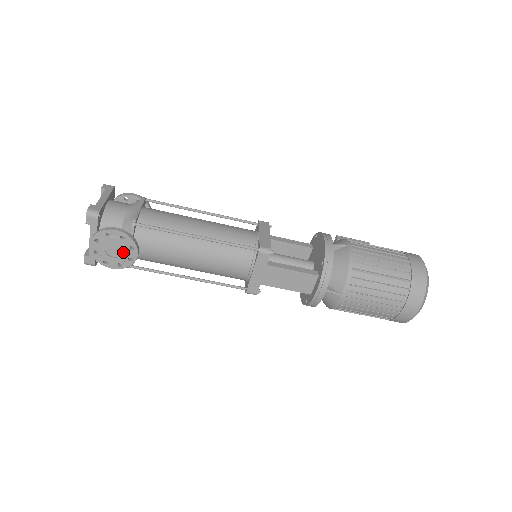
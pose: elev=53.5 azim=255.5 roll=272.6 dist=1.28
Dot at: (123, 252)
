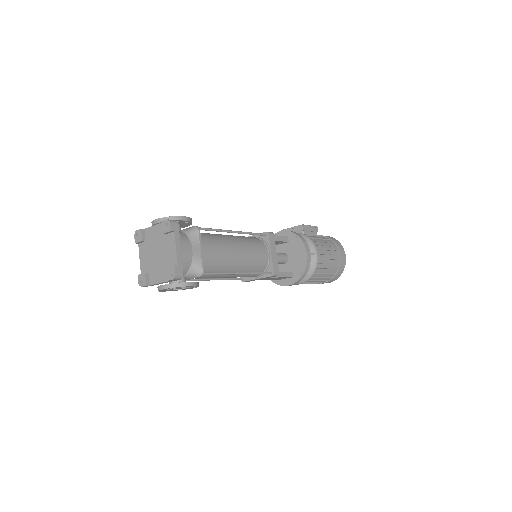
Dot at: occluded
